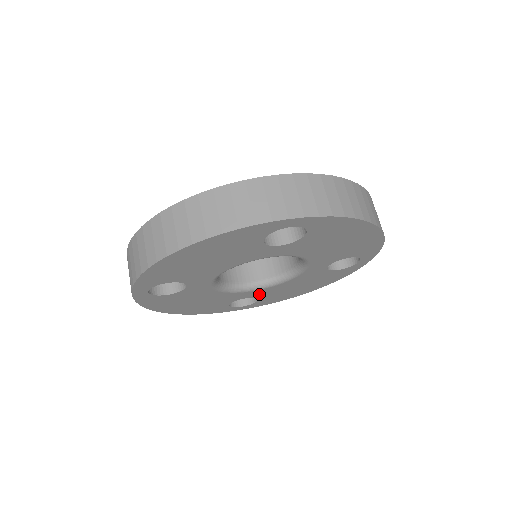
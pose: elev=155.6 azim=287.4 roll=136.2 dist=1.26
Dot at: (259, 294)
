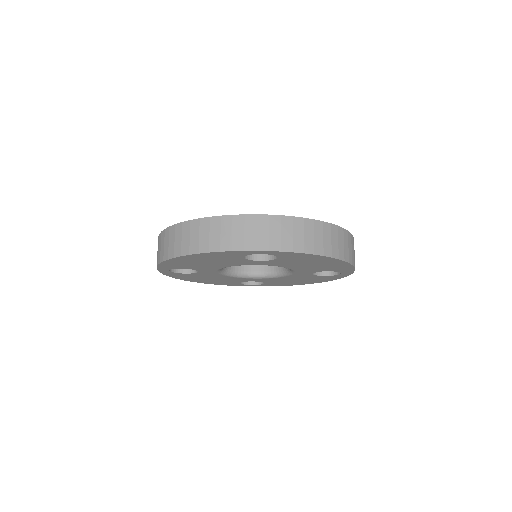
Dot at: (263, 280)
